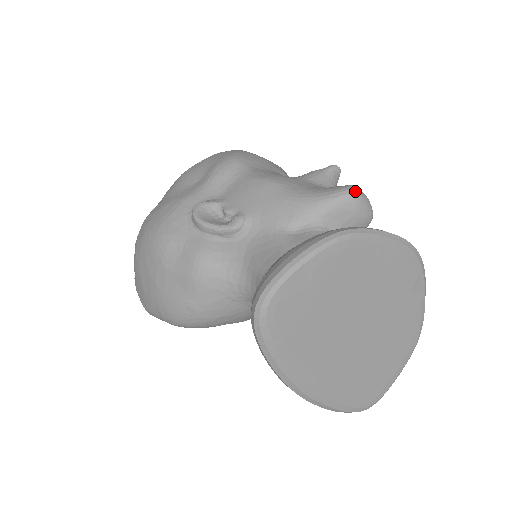
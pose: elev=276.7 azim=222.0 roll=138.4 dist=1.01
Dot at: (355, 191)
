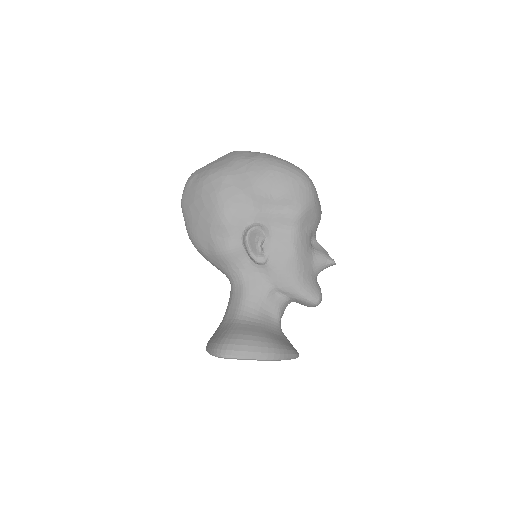
Dot at: (317, 304)
